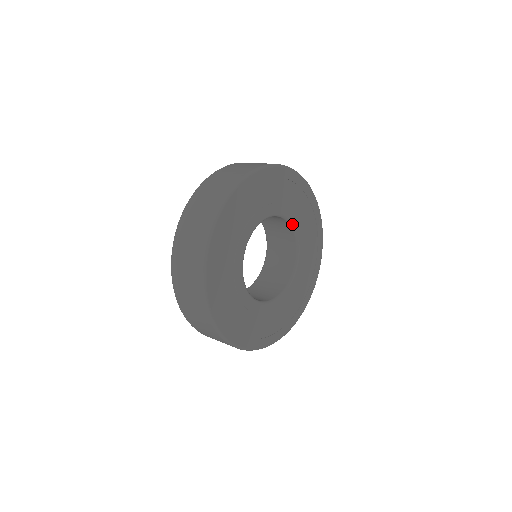
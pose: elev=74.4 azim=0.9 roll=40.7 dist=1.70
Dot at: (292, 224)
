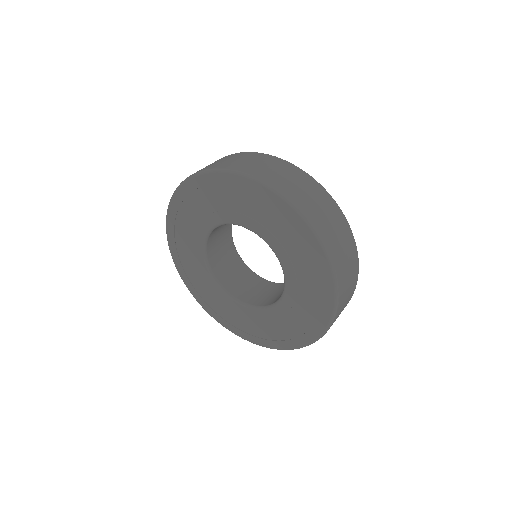
Dot at: (240, 257)
